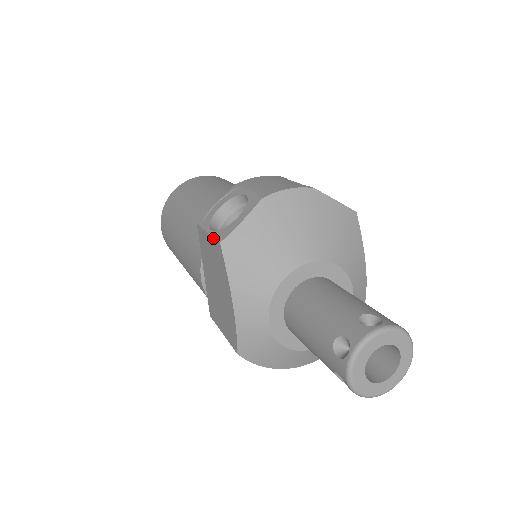
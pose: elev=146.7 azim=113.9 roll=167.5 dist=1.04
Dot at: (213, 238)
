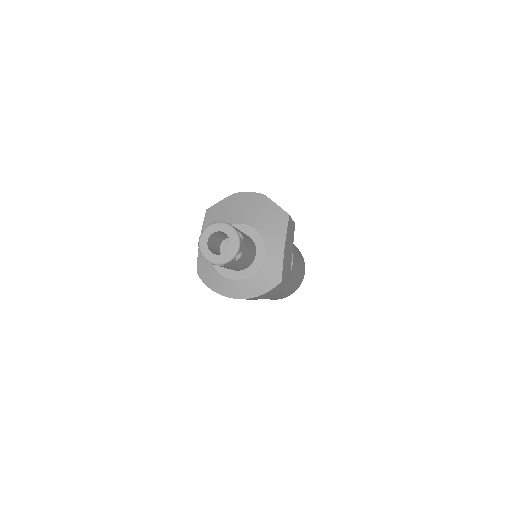
Dot at: occluded
